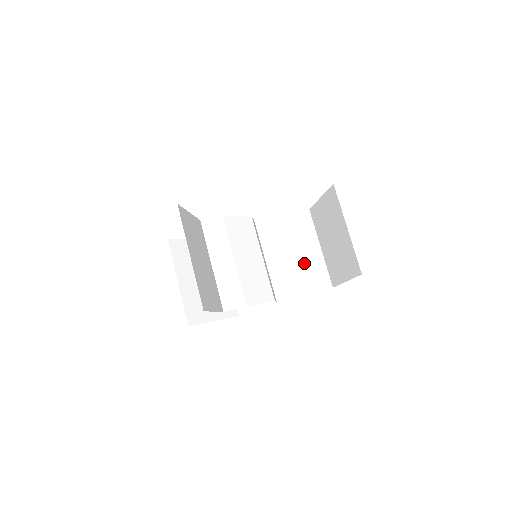
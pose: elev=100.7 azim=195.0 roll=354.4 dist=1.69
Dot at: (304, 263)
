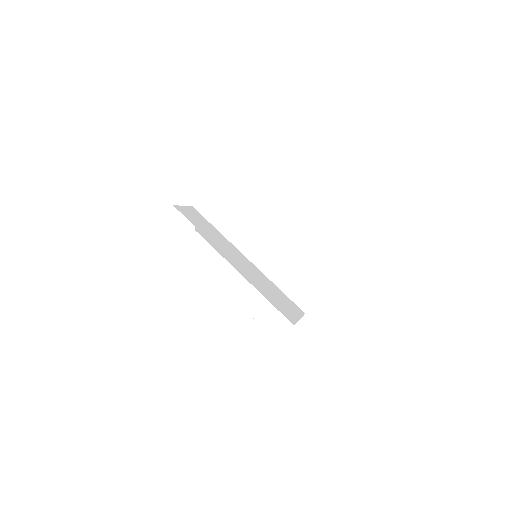
Dot at: occluded
